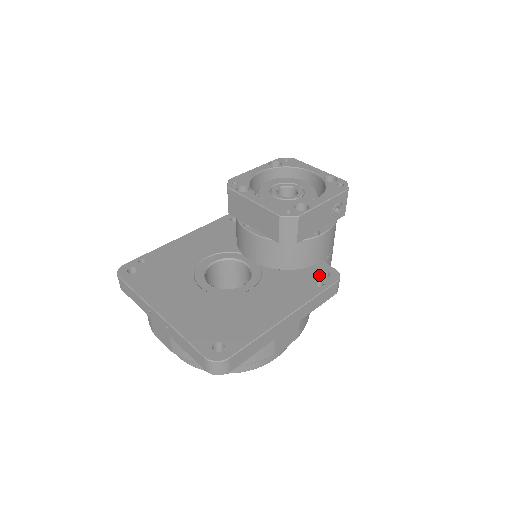
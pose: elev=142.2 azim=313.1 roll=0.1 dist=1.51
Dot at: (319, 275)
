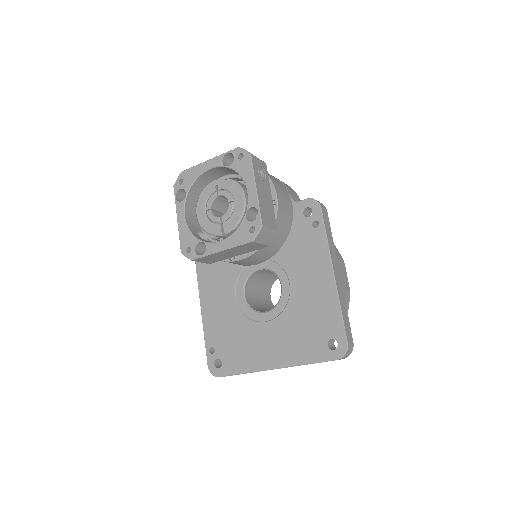
Dot at: (306, 218)
